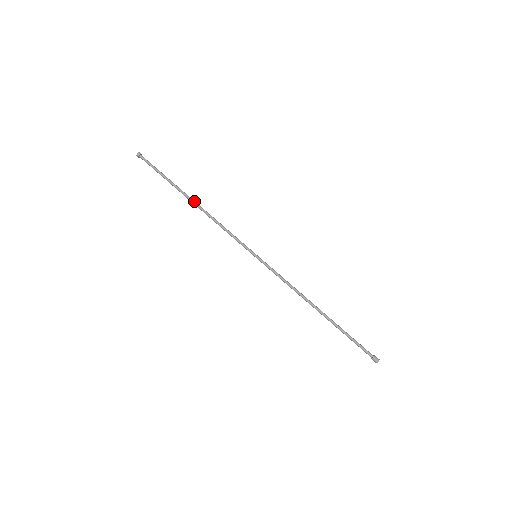
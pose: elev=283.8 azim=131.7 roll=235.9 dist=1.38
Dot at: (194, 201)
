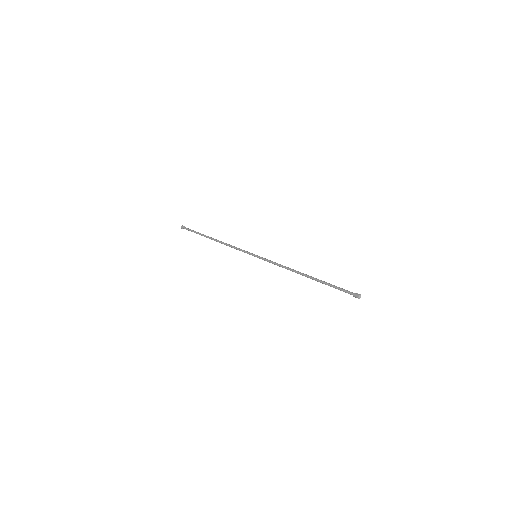
Dot at: (215, 239)
